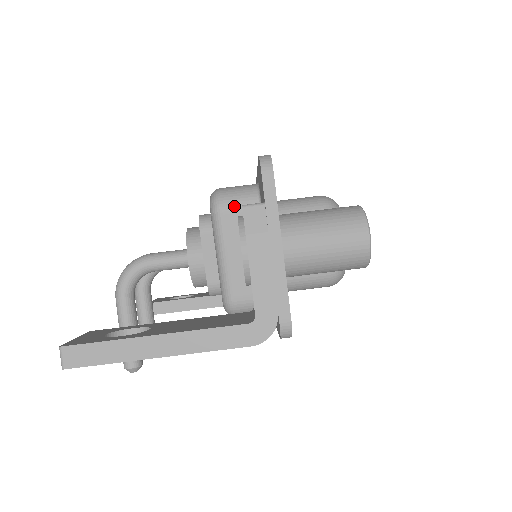
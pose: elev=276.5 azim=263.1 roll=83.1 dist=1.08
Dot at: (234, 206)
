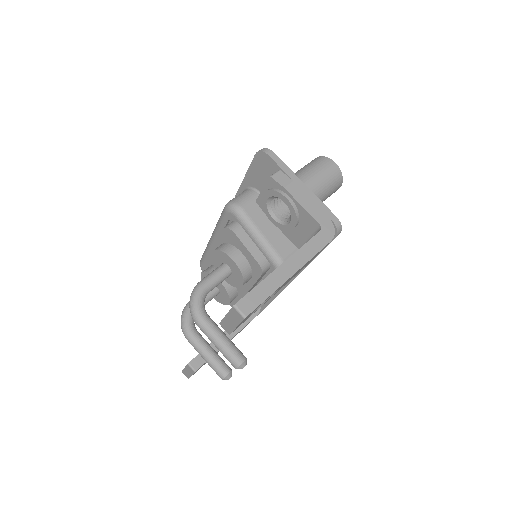
Dot at: (247, 202)
